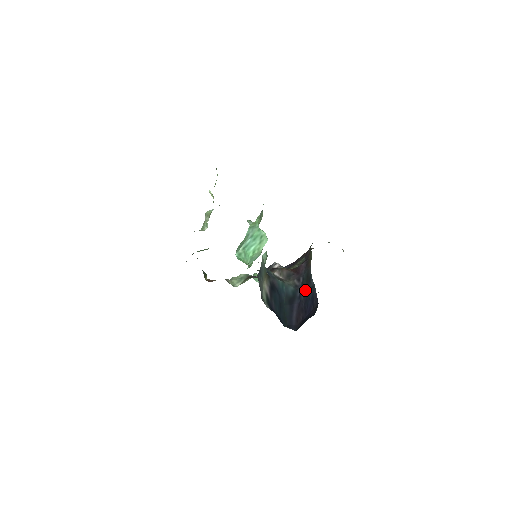
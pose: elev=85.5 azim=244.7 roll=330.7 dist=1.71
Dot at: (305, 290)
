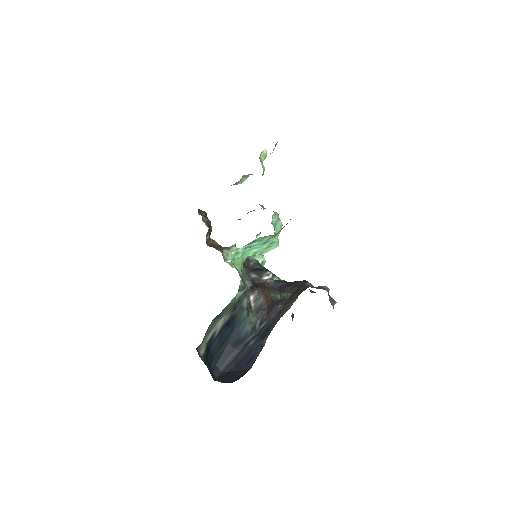
Dot at: (255, 342)
